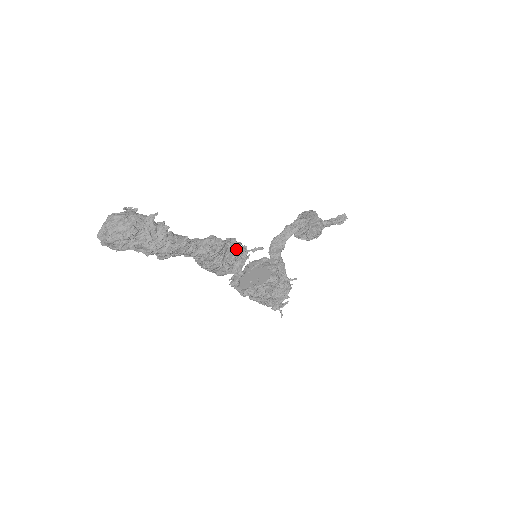
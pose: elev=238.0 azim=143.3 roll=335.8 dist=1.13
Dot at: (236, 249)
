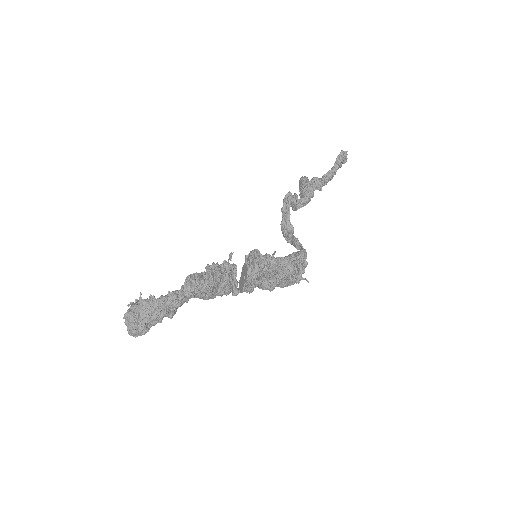
Dot at: (212, 270)
